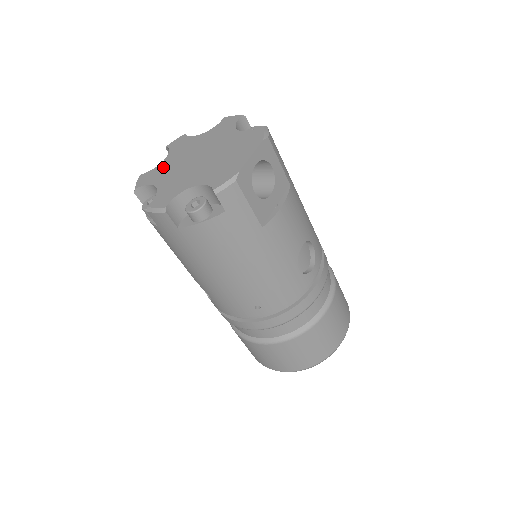
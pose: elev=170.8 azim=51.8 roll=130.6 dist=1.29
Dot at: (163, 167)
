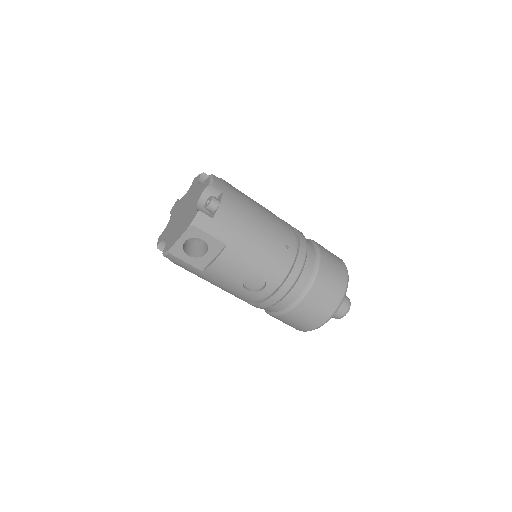
Dot at: (180, 203)
